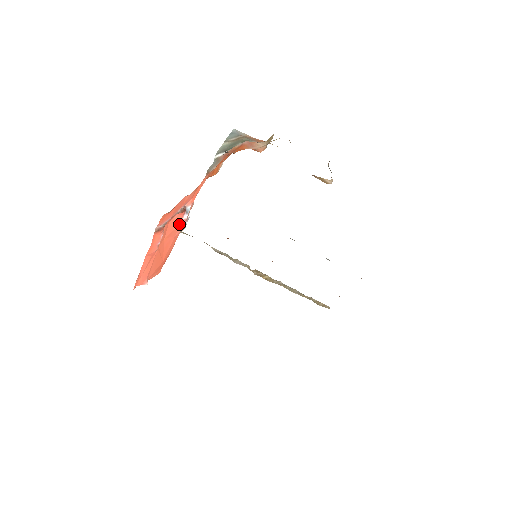
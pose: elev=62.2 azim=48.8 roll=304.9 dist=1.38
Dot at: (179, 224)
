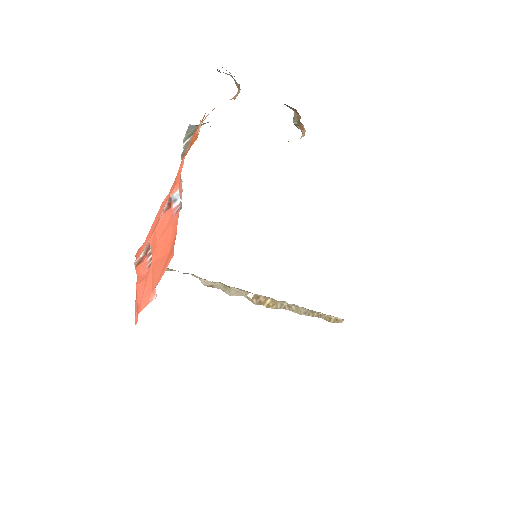
Dot at: (171, 214)
